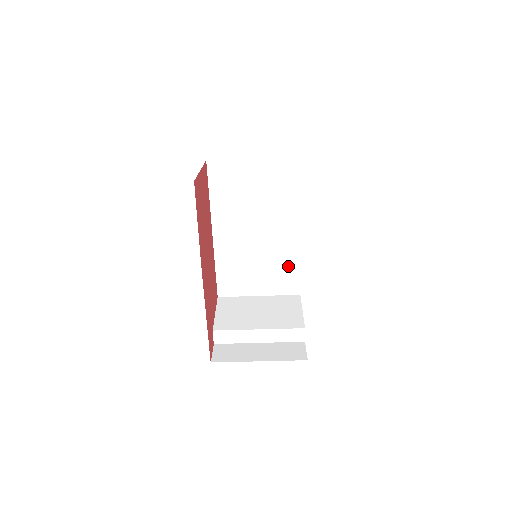
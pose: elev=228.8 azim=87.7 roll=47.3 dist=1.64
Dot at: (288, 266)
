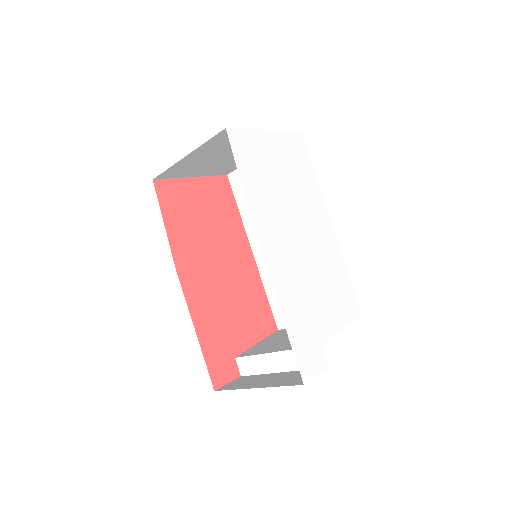
Dot at: occluded
